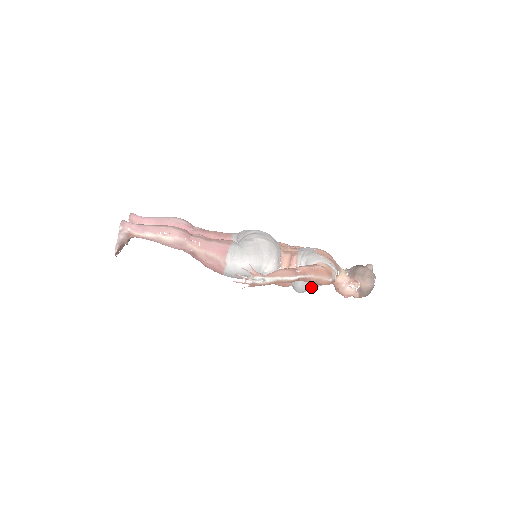
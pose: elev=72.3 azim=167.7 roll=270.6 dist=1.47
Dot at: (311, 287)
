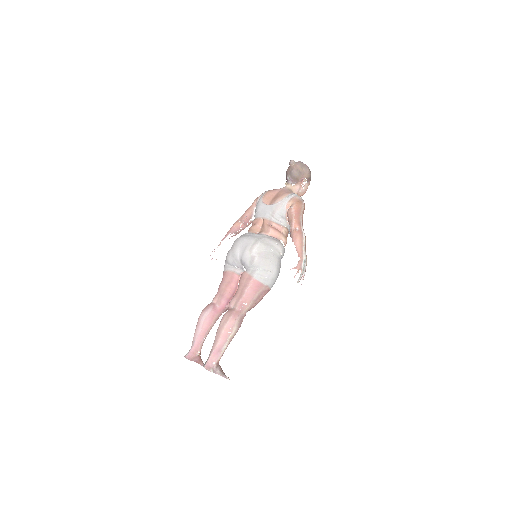
Dot at: occluded
